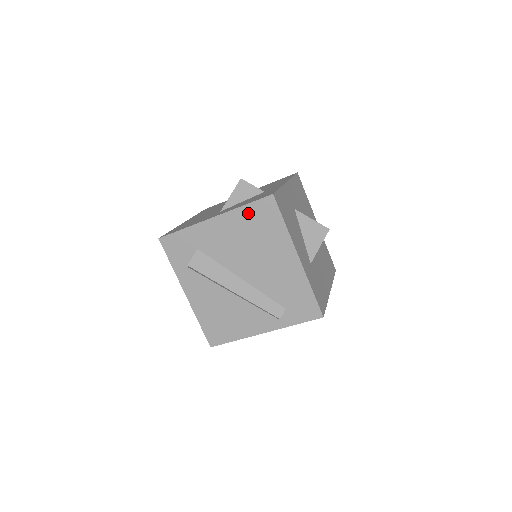
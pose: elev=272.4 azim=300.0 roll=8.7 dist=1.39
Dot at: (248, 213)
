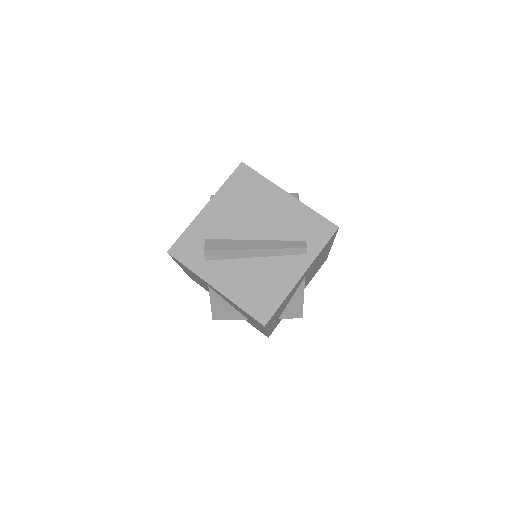
Dot at: (231, 186)
